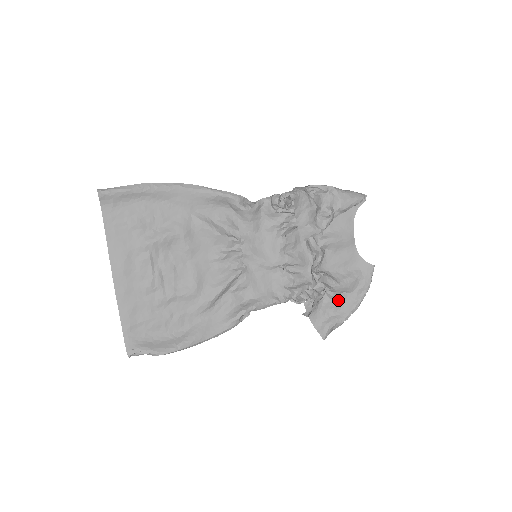
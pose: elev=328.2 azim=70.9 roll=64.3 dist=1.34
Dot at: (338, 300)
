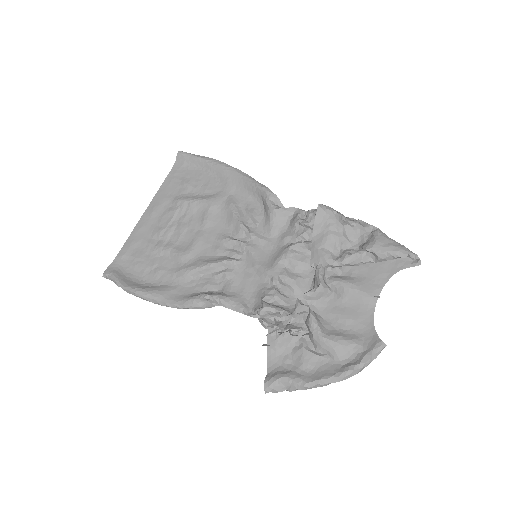
Dot at: (313, 357)
